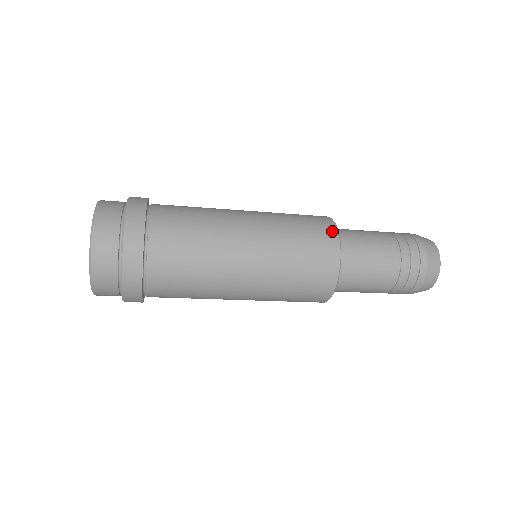
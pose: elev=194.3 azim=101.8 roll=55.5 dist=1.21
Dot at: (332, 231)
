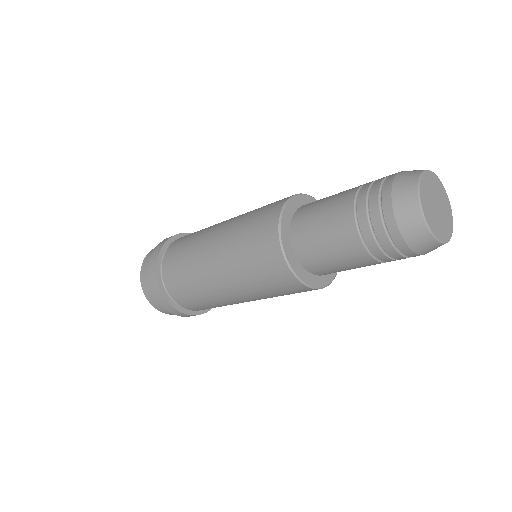
Dot at: (288, 197)
